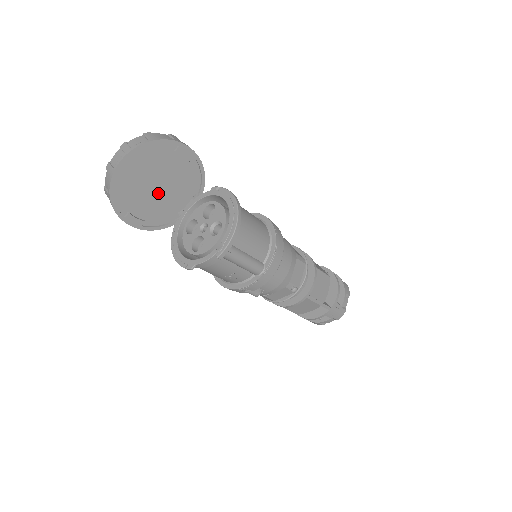
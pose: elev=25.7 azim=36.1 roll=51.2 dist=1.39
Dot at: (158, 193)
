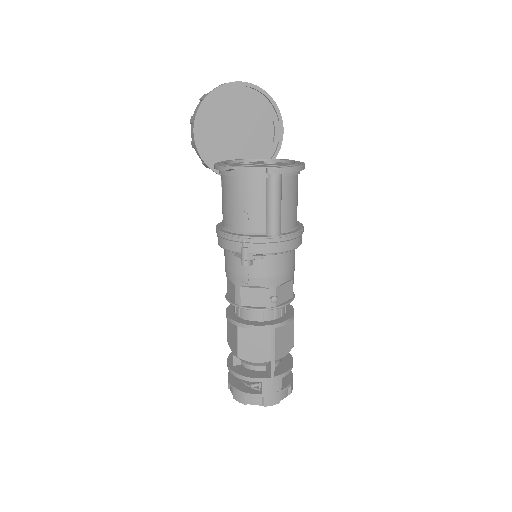
Dot at: (234, 136)
